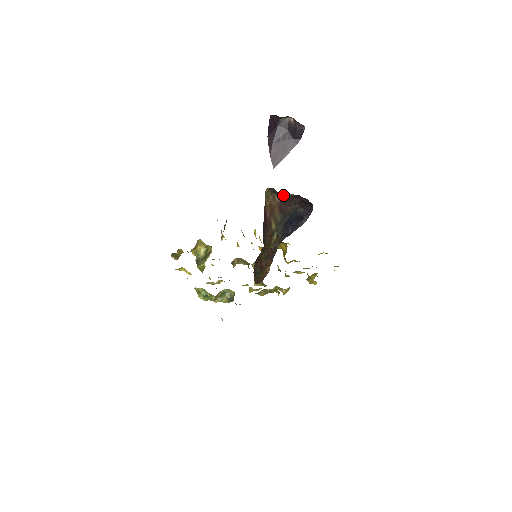
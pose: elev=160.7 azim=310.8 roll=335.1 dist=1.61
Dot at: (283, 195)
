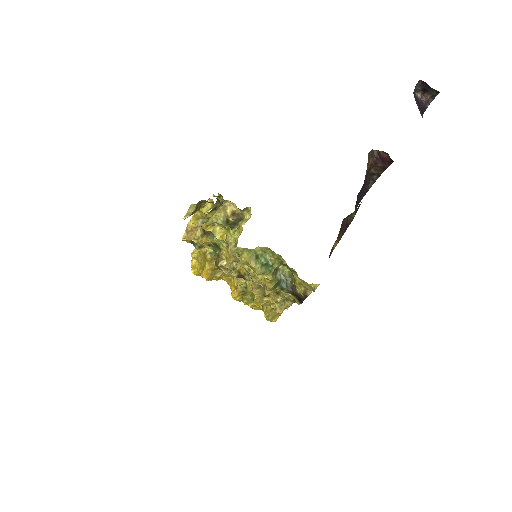
Dot at: (371, 166)
